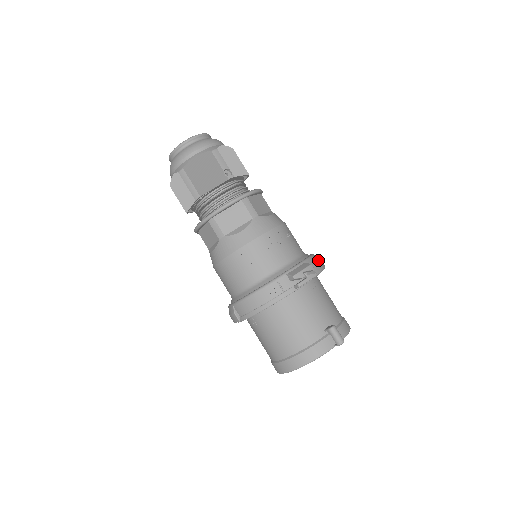
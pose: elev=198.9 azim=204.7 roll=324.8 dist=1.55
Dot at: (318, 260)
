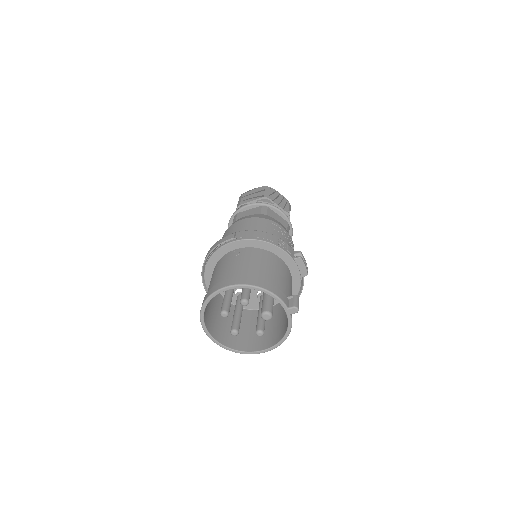
Dot at: occluded
